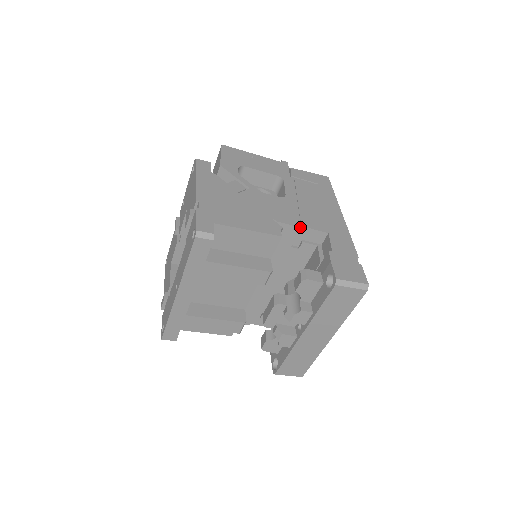
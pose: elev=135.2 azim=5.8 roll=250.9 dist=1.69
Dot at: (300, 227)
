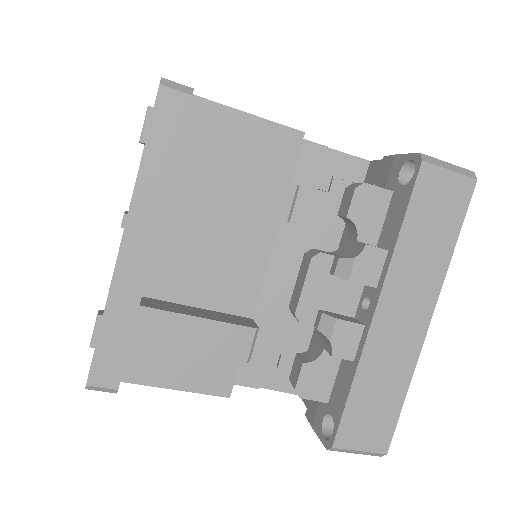
Dot at: (326, 146)
